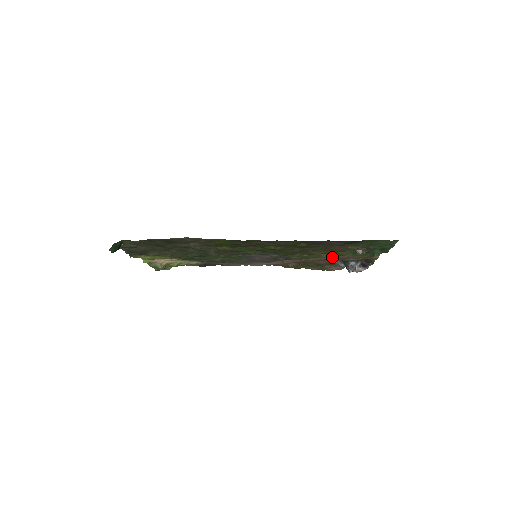
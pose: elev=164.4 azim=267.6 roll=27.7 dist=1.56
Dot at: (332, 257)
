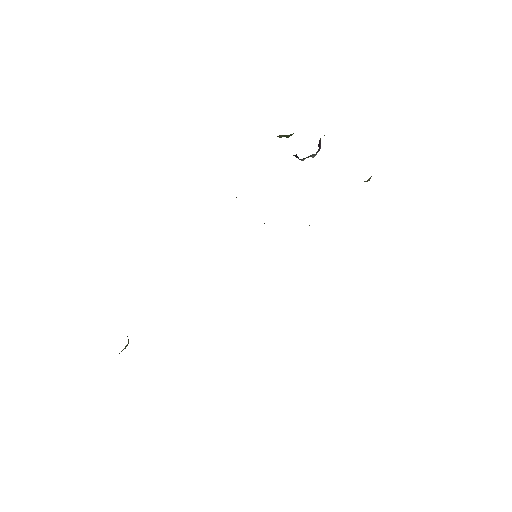
Dot at: occluded
